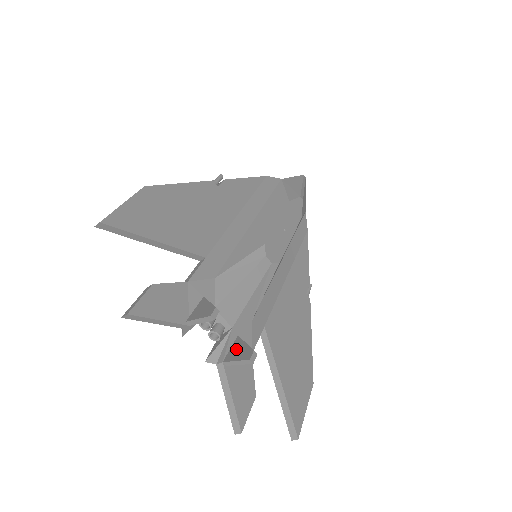
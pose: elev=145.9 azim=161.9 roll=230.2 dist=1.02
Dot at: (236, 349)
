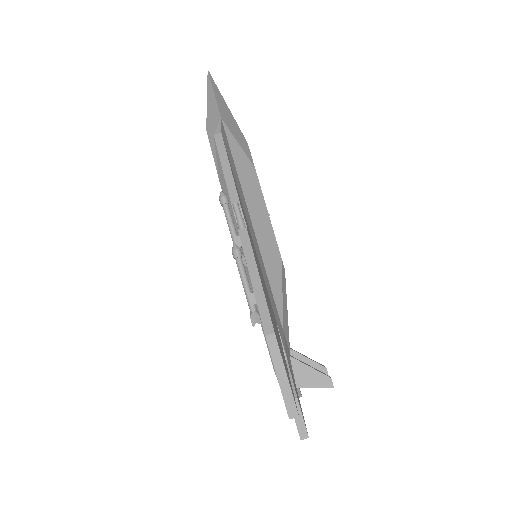
Dot at: occluded
